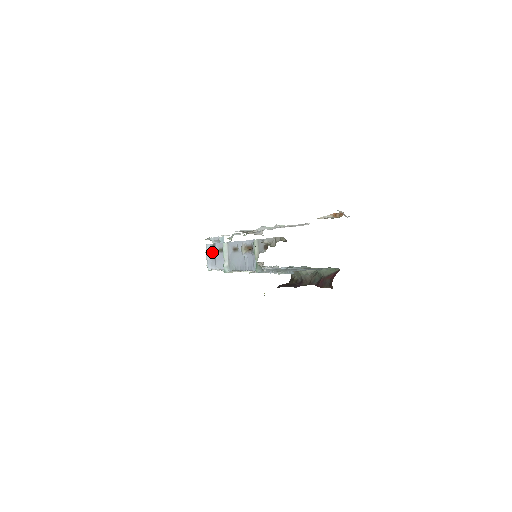
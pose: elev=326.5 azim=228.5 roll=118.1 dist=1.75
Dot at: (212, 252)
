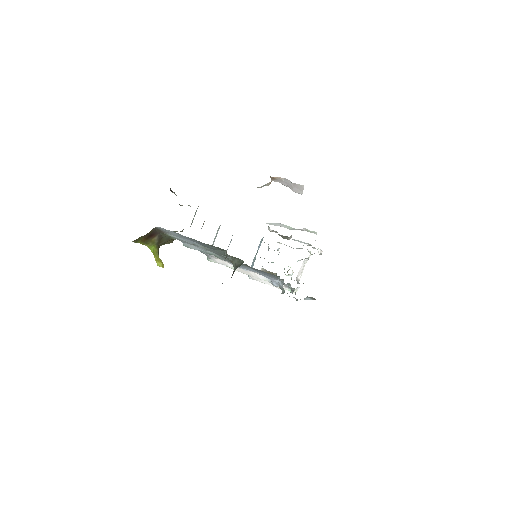
Dot at: occluded
